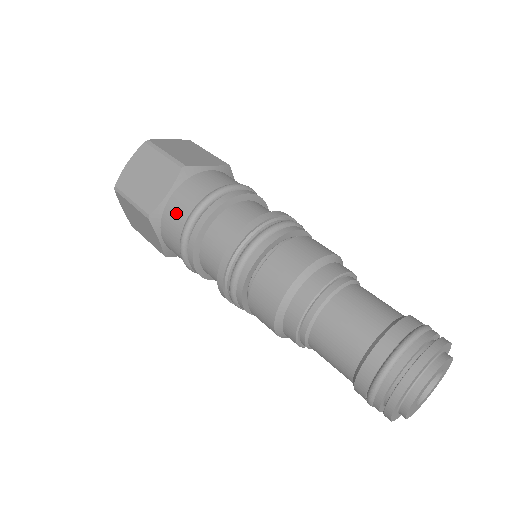
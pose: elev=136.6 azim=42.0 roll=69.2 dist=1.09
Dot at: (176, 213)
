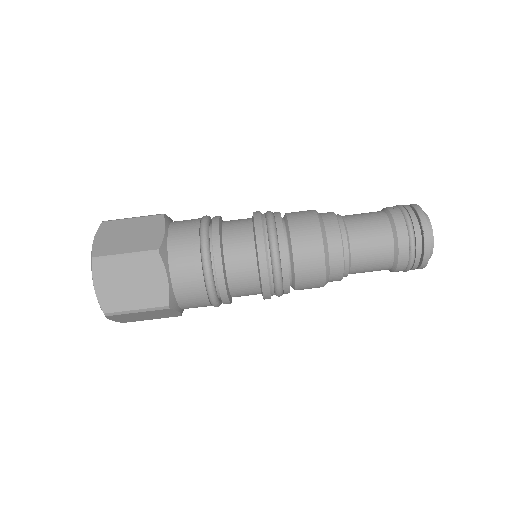
Dot at: (189, 286)
